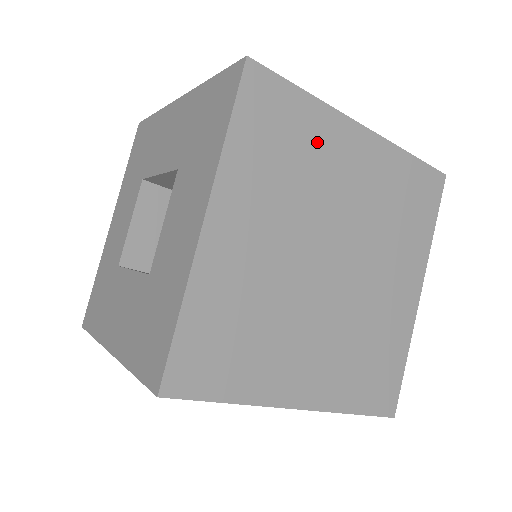
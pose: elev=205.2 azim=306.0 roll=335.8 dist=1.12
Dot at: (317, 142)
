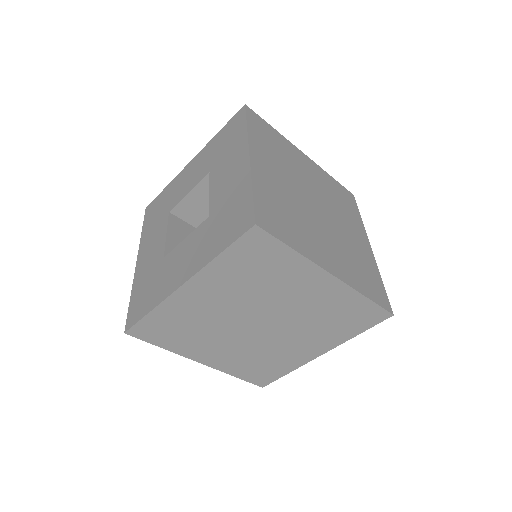
Dot at: (287, 150)
